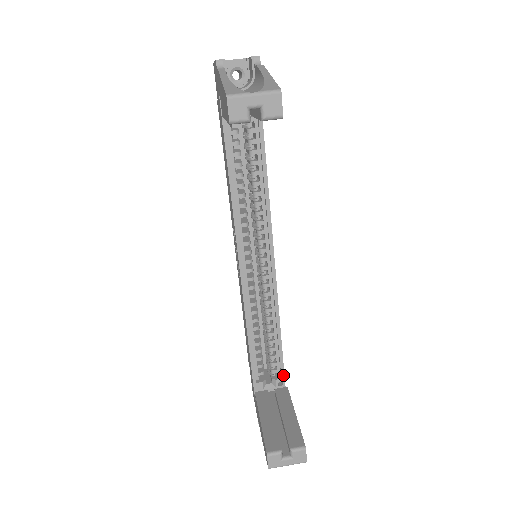
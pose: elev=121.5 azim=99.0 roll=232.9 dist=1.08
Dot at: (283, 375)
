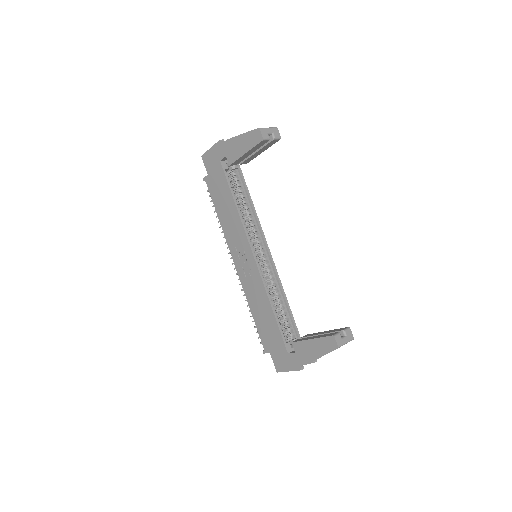
Dot at: (299, 334)
